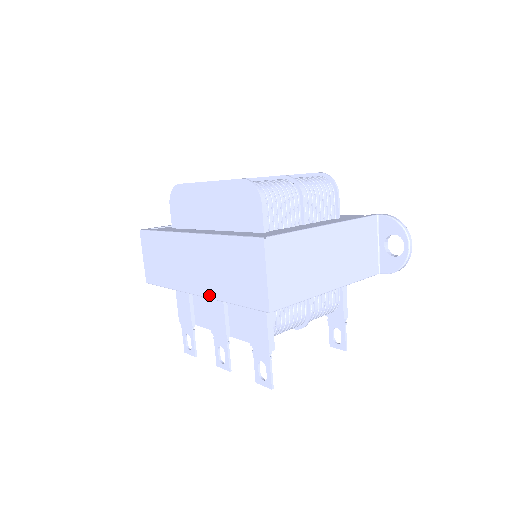
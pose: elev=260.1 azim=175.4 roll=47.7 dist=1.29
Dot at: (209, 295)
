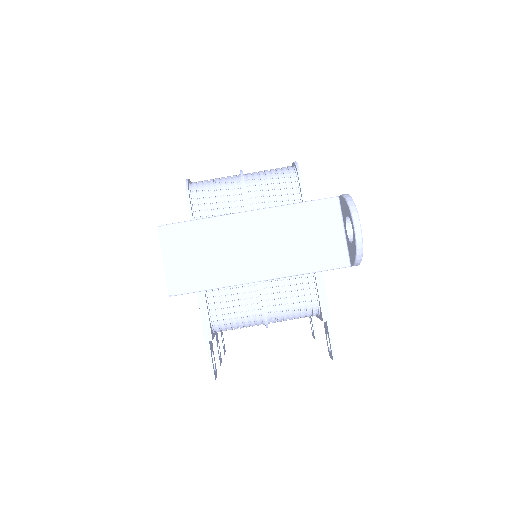
Dot at: occluded
